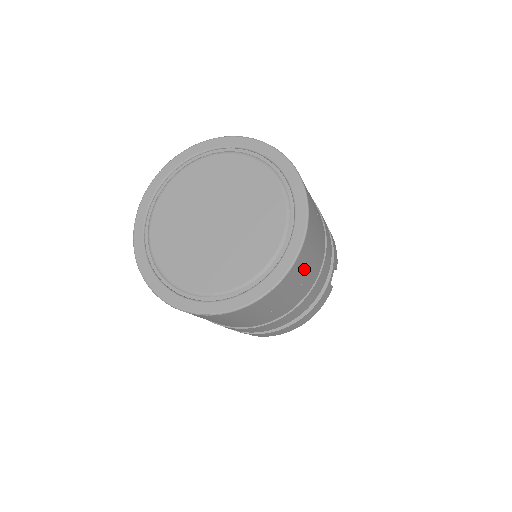
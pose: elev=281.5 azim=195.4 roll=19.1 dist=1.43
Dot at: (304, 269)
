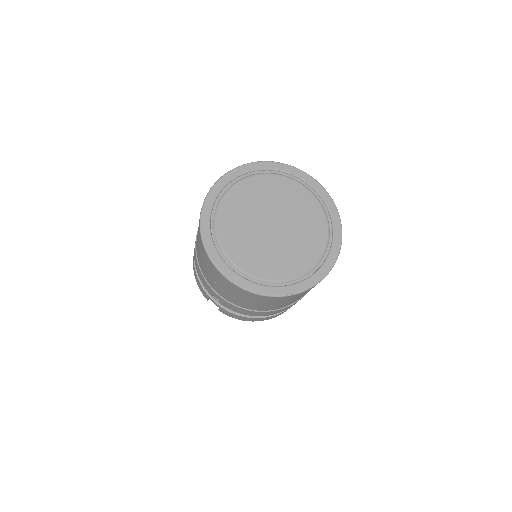
Dot at: (308, 291)
